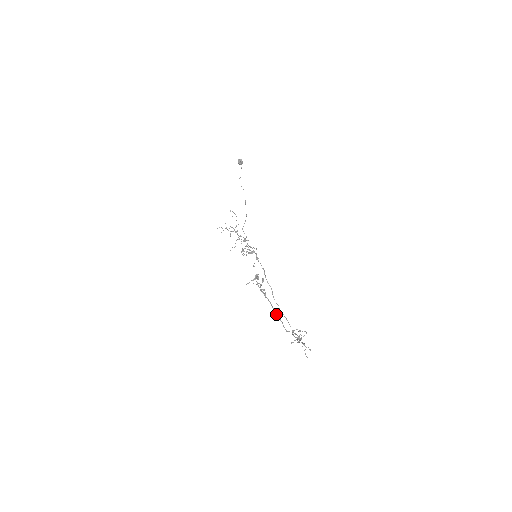
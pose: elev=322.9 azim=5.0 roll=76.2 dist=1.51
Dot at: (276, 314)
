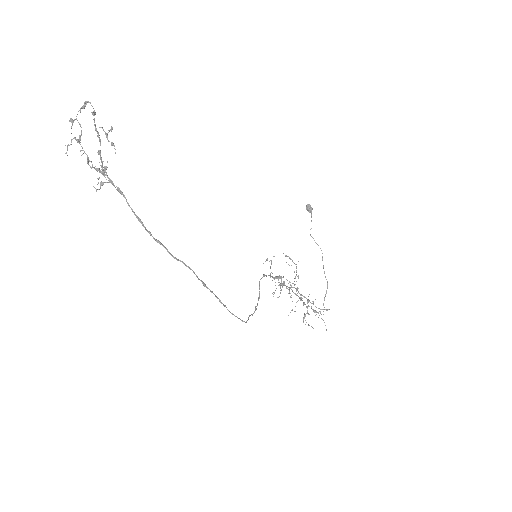
Dot at: (98, 151)
